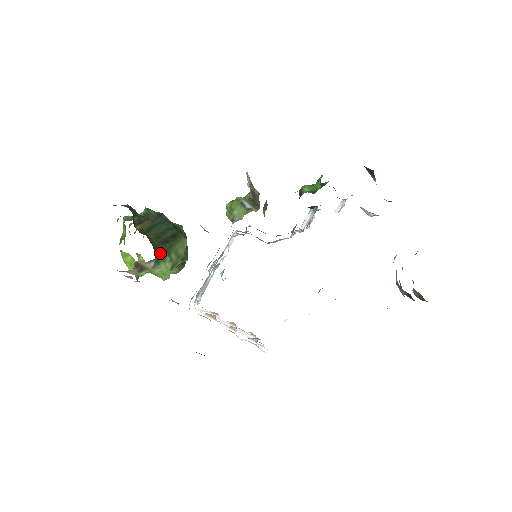
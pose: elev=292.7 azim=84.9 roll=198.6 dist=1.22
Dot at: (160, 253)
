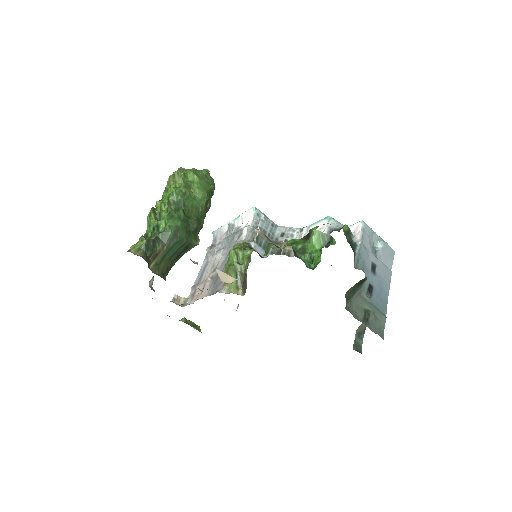
Dot at: (172, 266)
